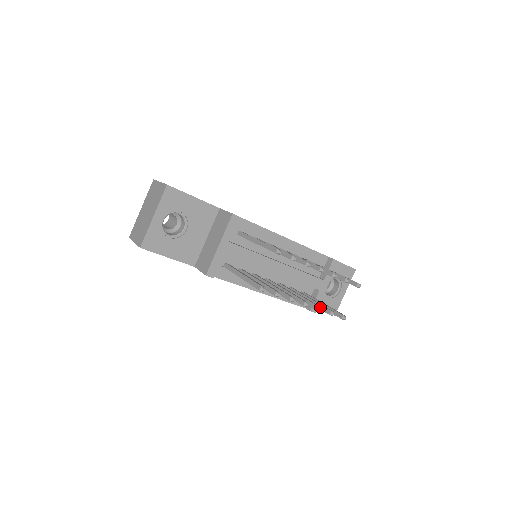
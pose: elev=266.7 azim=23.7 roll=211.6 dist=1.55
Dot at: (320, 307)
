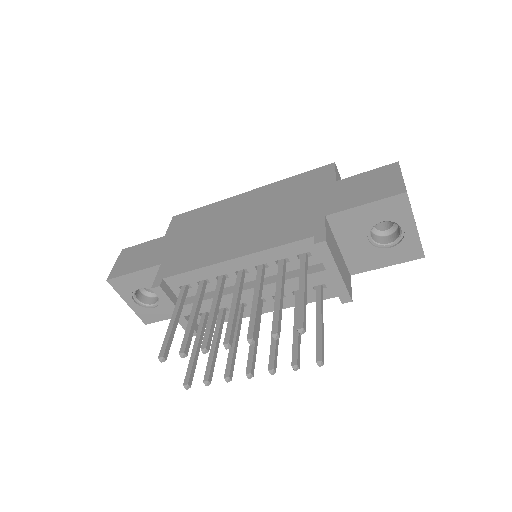
Dot at: (270, 370)
